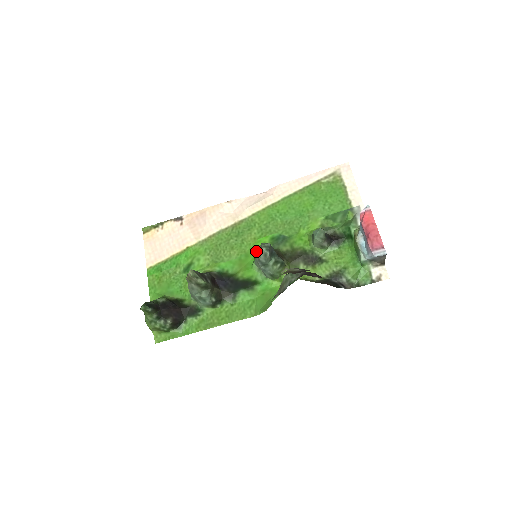
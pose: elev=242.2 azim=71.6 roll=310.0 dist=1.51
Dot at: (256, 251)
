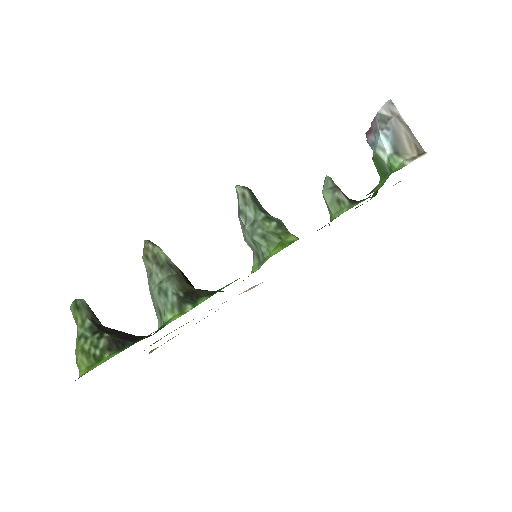
Dot at: occluded
